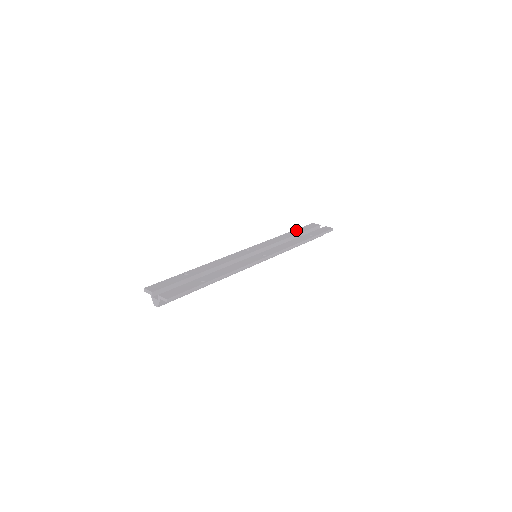
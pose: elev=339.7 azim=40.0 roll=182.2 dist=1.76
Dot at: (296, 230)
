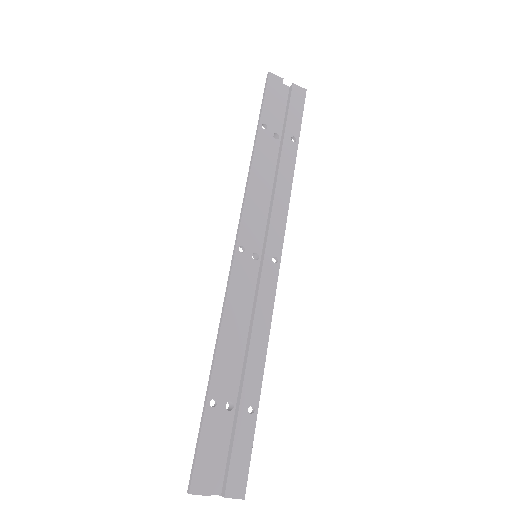
Dot at: (263, 121)
